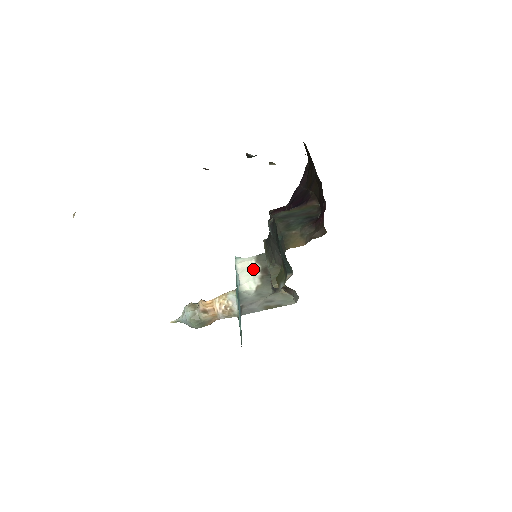
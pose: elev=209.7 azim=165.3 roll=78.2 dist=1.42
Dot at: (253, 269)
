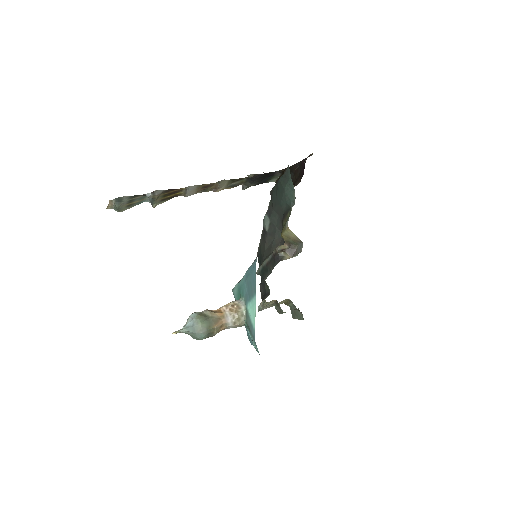
Dot at: occluded
